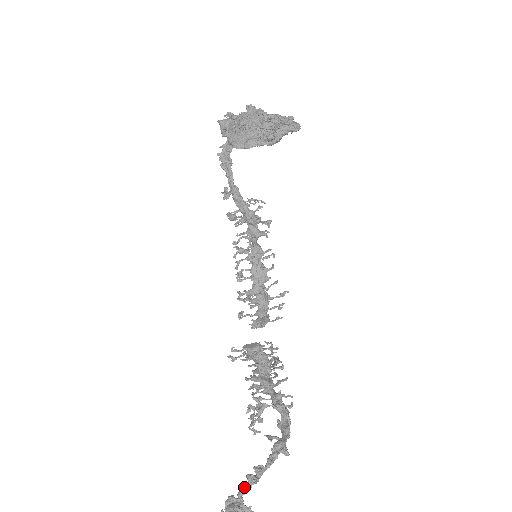
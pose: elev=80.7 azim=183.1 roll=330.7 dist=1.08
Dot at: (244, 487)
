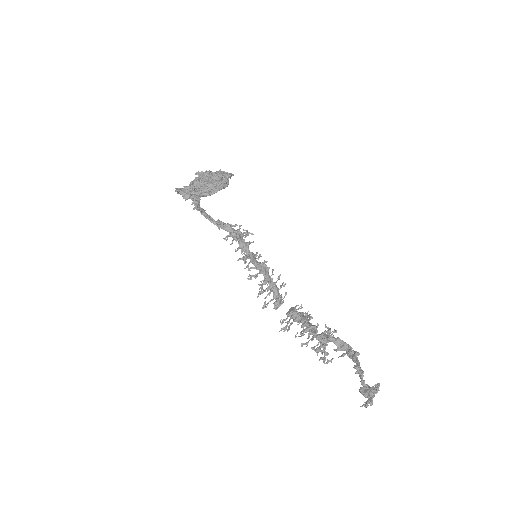
Dot at: (361, 377)
